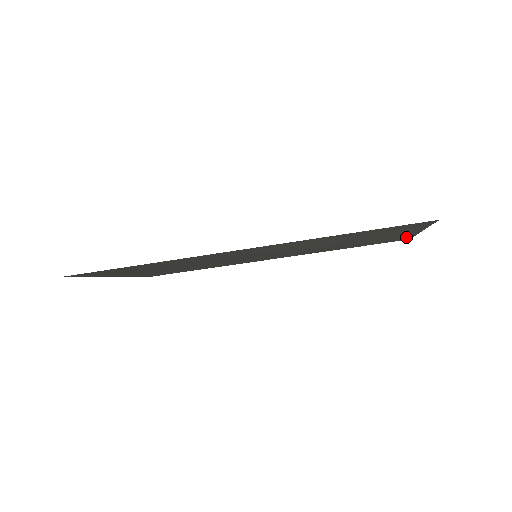
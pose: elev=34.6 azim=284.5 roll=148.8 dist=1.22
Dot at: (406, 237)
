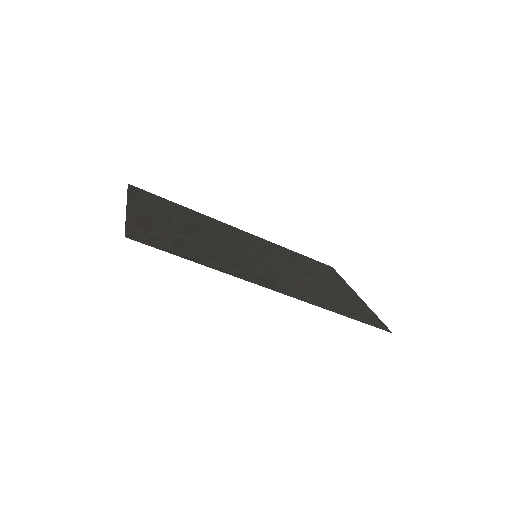
Dot at: (339, 277)
